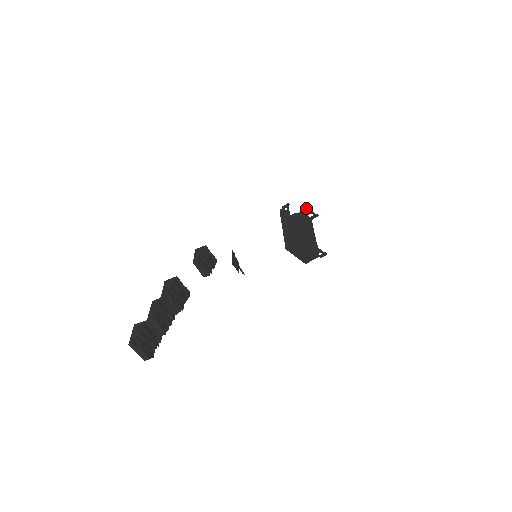
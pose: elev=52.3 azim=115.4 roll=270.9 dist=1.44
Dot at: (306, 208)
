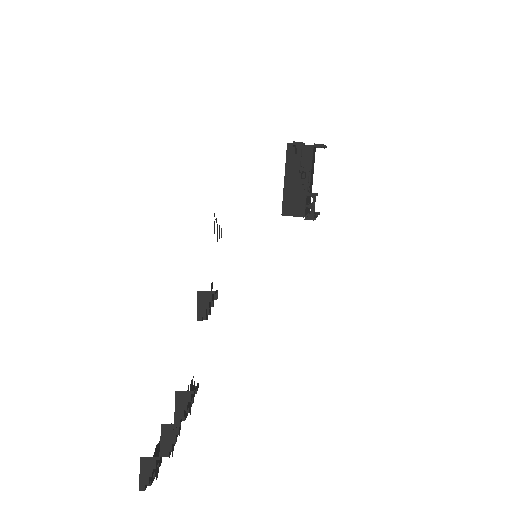
Dot at: occluded
